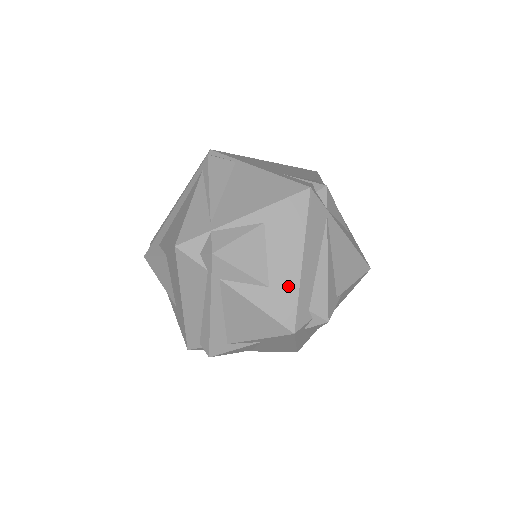
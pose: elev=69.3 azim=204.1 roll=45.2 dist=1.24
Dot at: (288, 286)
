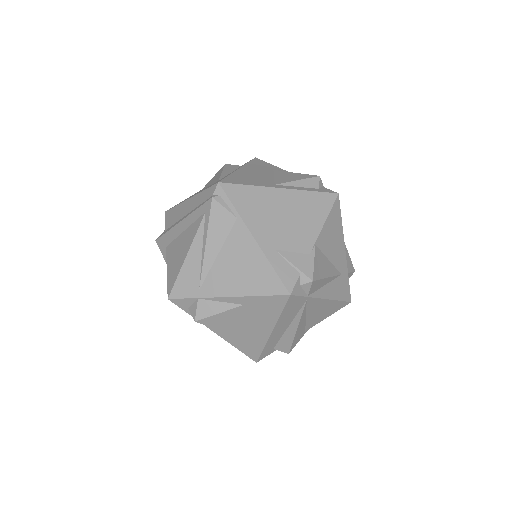
Dot at: (257, 341)
